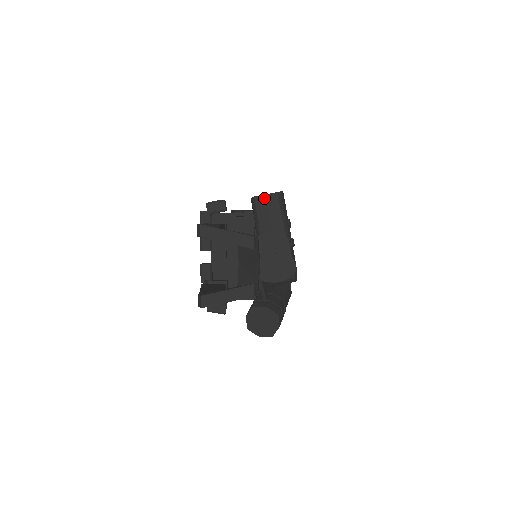
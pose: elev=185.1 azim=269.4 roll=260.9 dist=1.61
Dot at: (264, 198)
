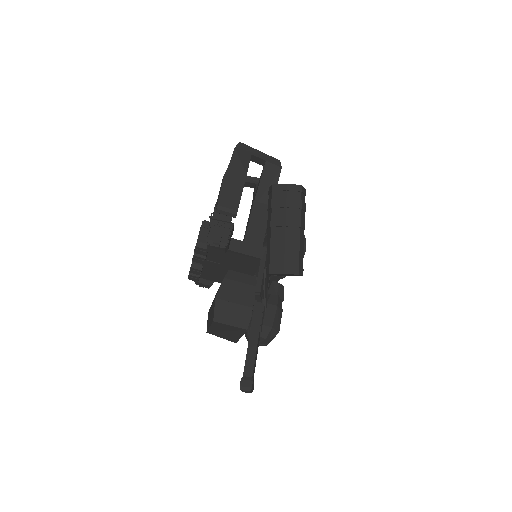
Dot at: occluded
